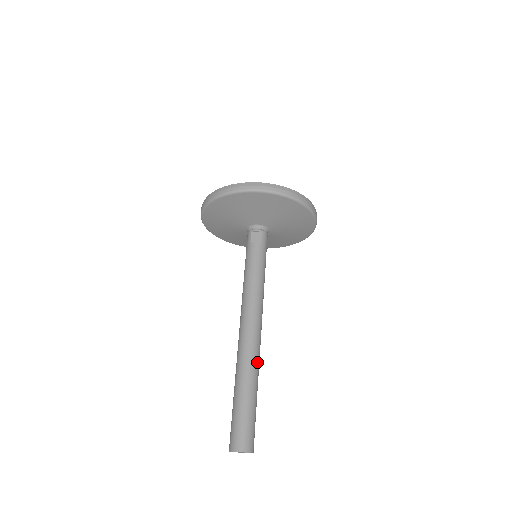
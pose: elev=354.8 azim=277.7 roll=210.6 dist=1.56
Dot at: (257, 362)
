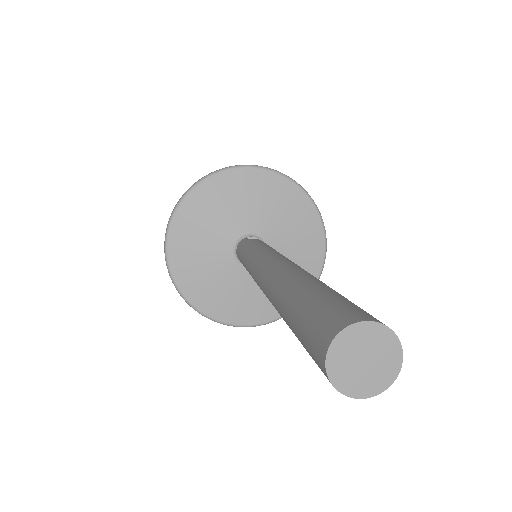
Dot at: occluded
